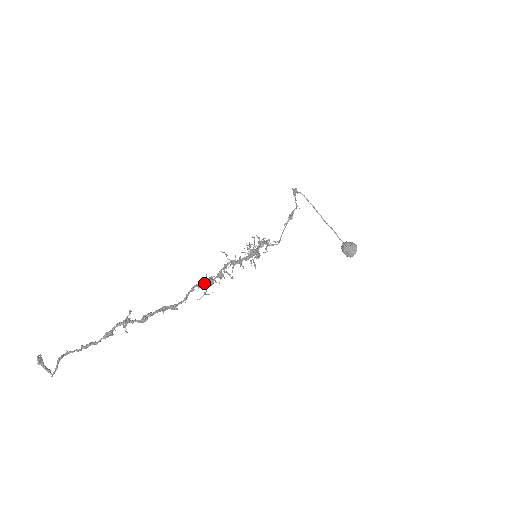
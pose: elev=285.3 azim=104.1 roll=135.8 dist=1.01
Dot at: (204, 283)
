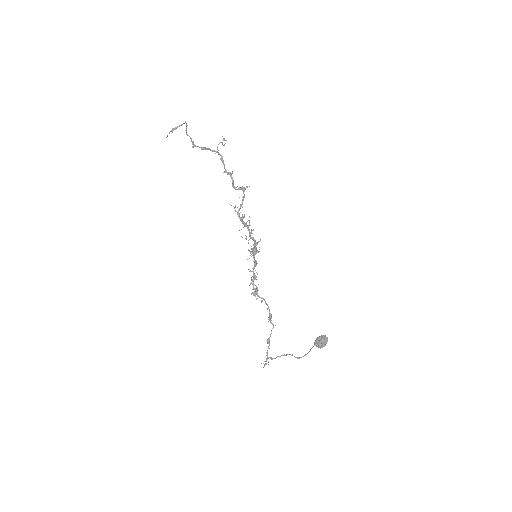
Dot at: (243, 188)
